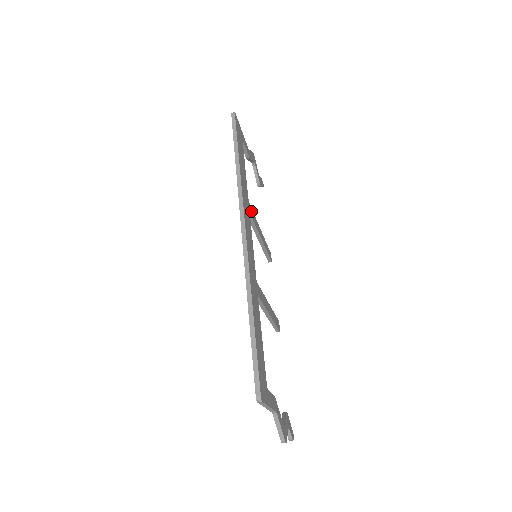
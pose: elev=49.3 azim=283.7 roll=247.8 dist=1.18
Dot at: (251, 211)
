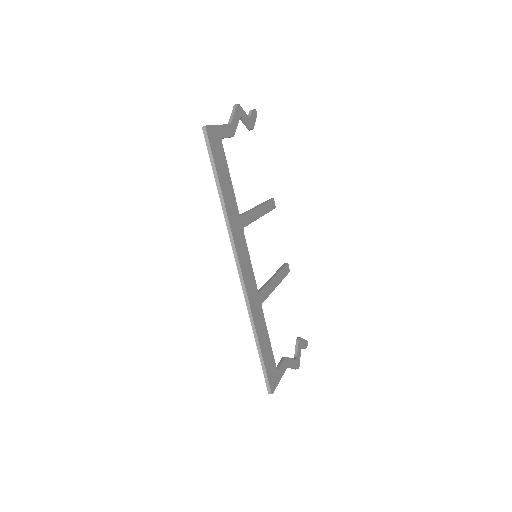
Dot at: (244, 219)
